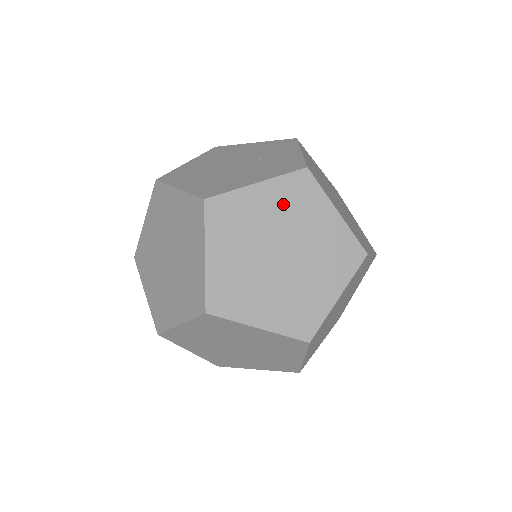
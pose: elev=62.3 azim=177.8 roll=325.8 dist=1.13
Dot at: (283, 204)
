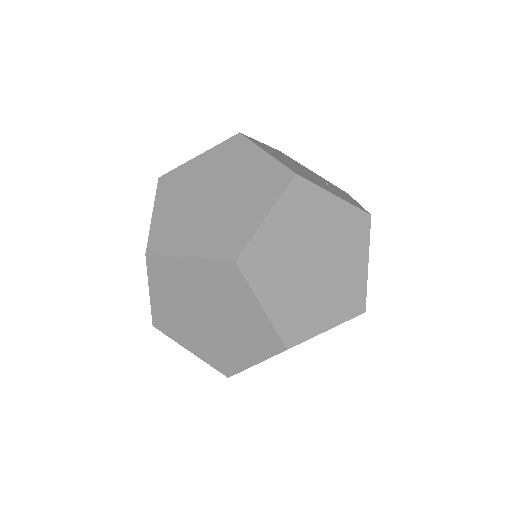
Dot at: (341, 226)
